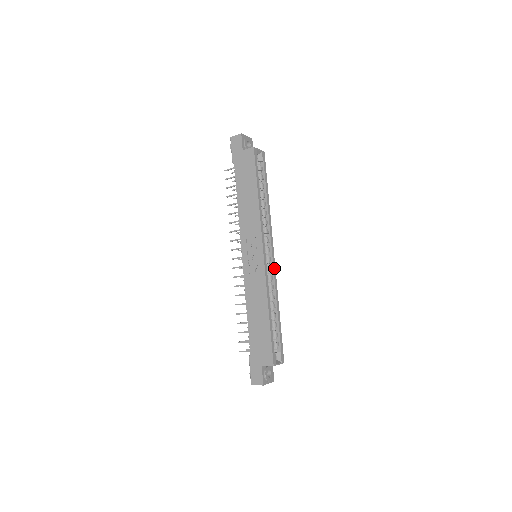
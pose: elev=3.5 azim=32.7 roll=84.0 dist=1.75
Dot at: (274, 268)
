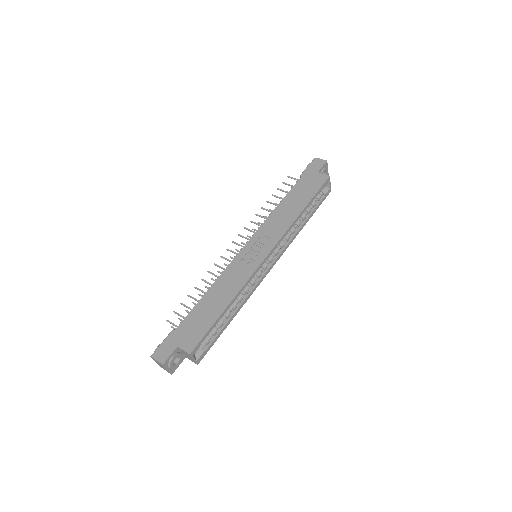
Dot at: (262, 278)
